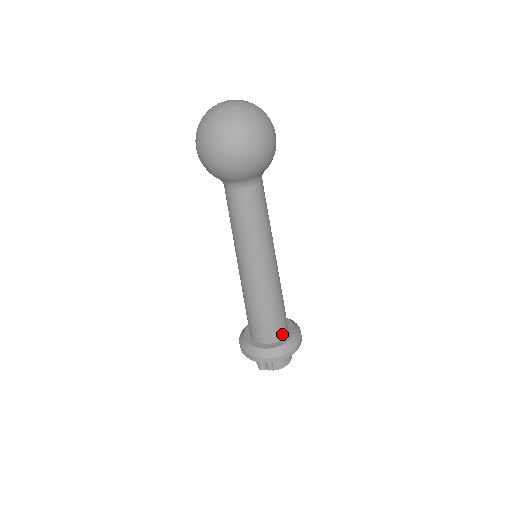
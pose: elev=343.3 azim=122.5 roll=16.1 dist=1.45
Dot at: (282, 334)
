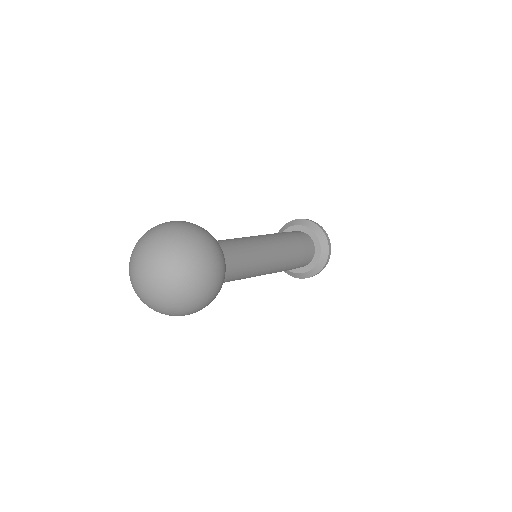
Dot at: (307, 263)
